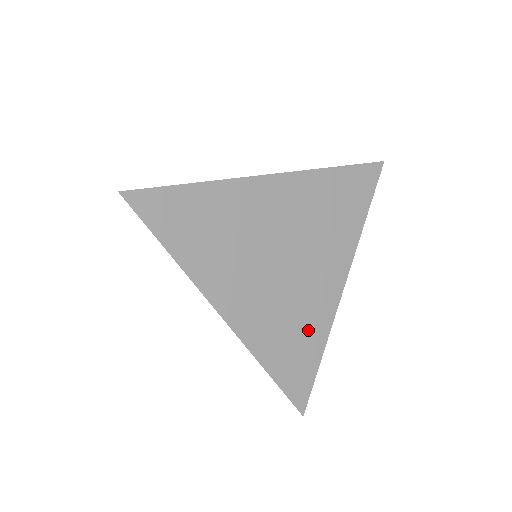
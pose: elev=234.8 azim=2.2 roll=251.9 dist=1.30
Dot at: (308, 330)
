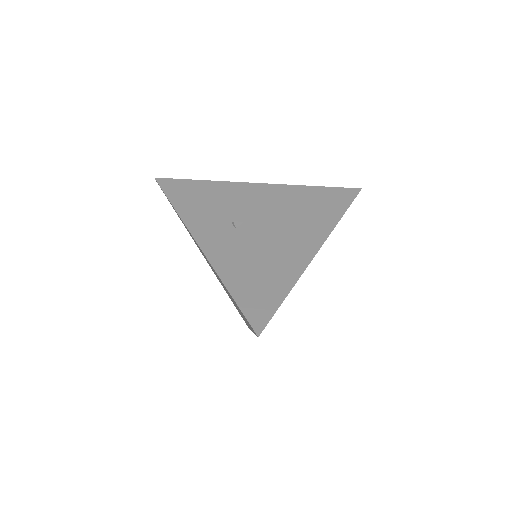
Dot at: occluded
